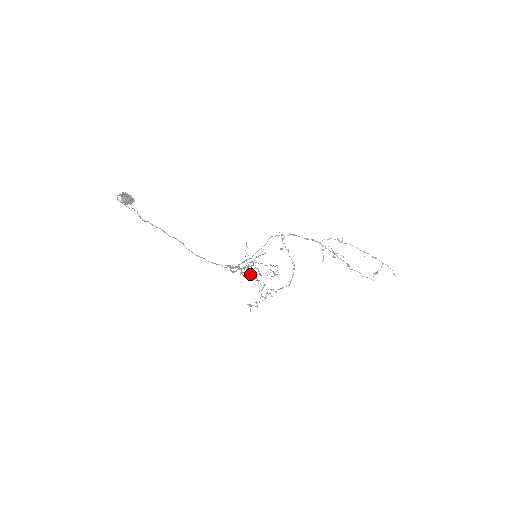
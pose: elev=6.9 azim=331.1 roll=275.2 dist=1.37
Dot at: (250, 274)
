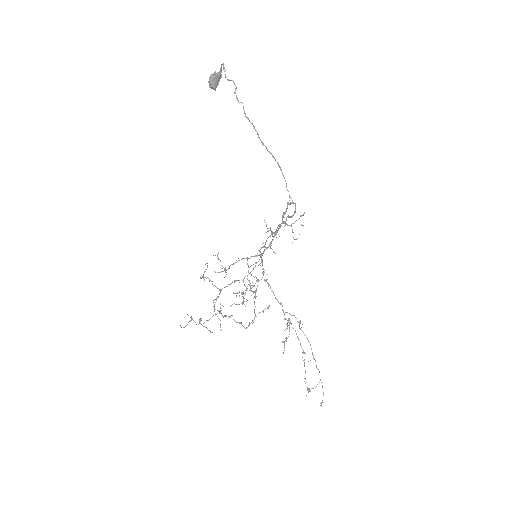
Dot at: occluded
